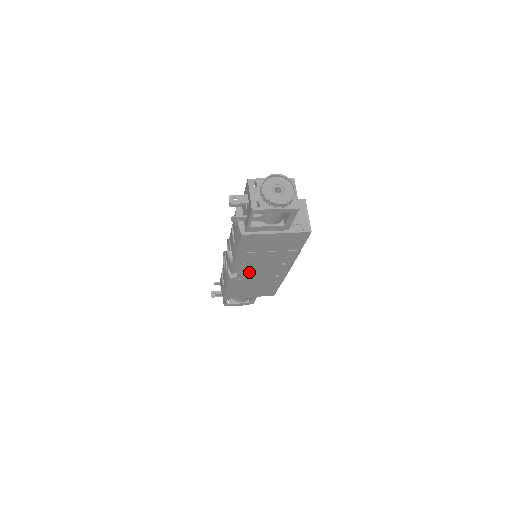
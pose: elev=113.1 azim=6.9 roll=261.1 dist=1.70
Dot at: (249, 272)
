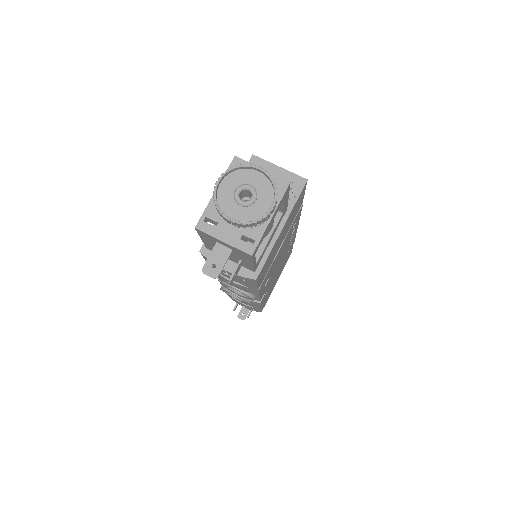
Dot at: (271, 278)
